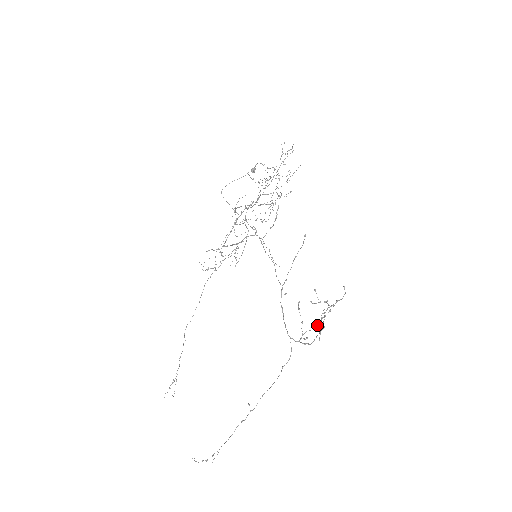
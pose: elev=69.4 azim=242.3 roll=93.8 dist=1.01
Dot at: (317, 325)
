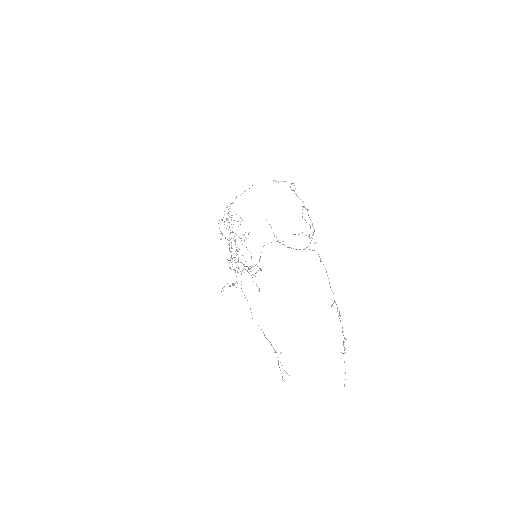
Dot at: (310, 227)
